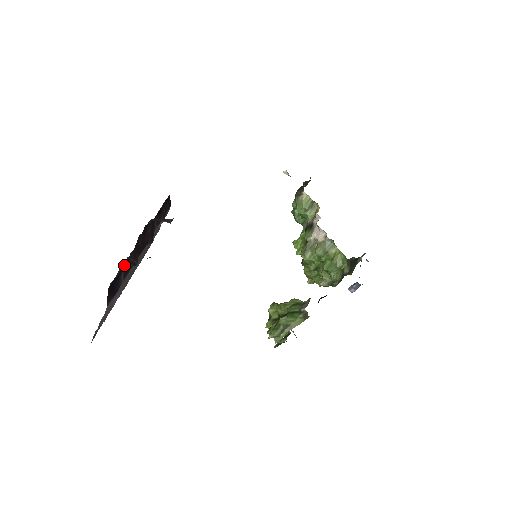
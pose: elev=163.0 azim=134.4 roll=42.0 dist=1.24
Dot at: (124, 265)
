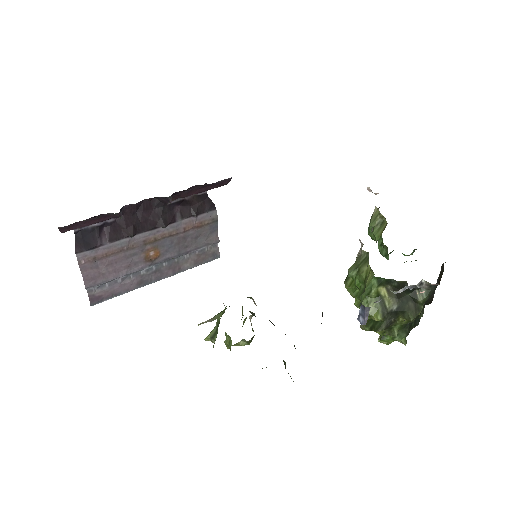
Dot at: (109, 226)
